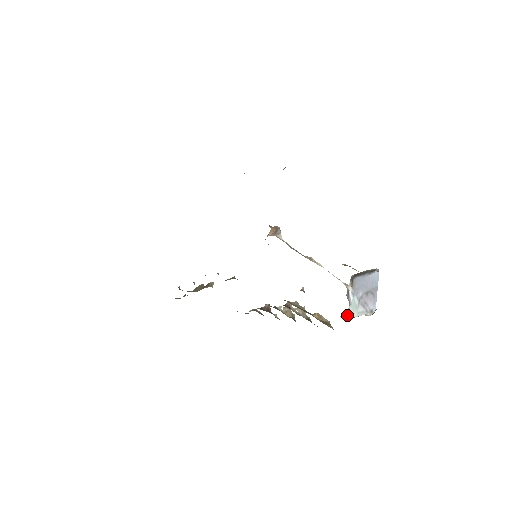
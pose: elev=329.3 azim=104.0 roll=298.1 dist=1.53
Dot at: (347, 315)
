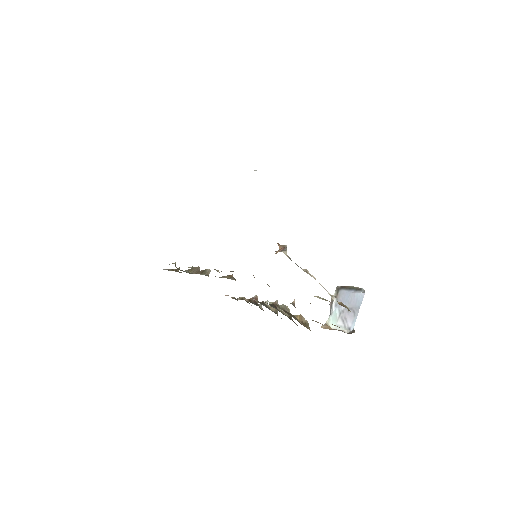
Dot at: (326, 325)
